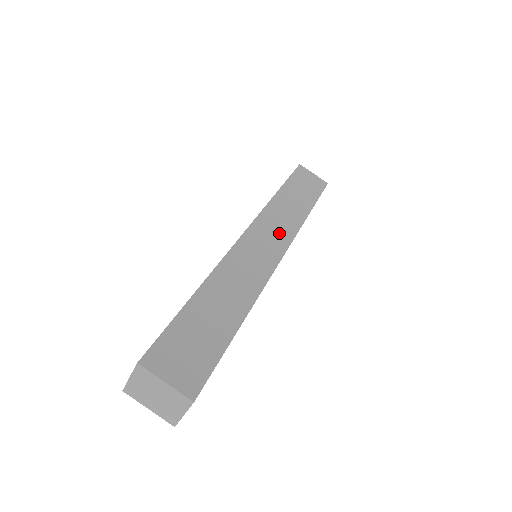
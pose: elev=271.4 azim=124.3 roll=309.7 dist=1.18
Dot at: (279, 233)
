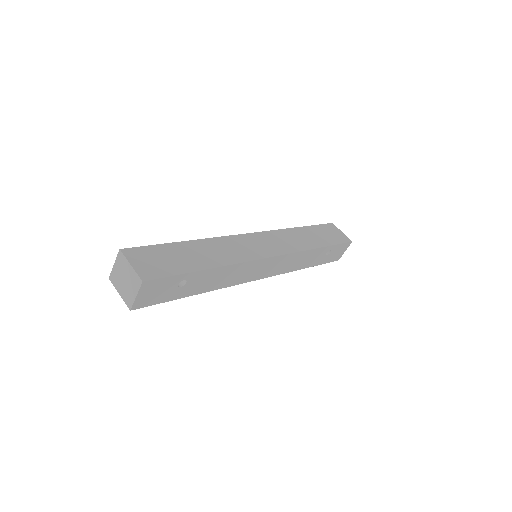
Dot at: (280, 245)
